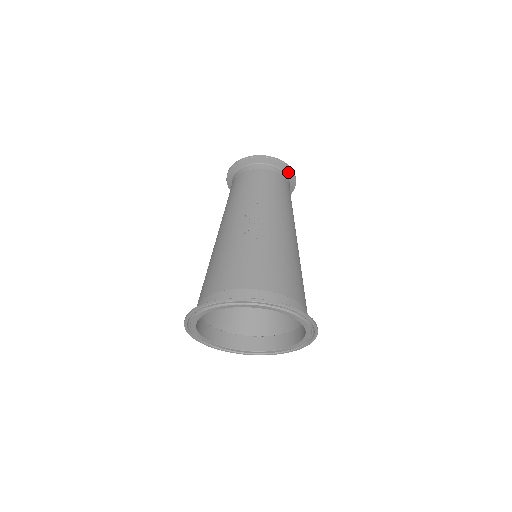
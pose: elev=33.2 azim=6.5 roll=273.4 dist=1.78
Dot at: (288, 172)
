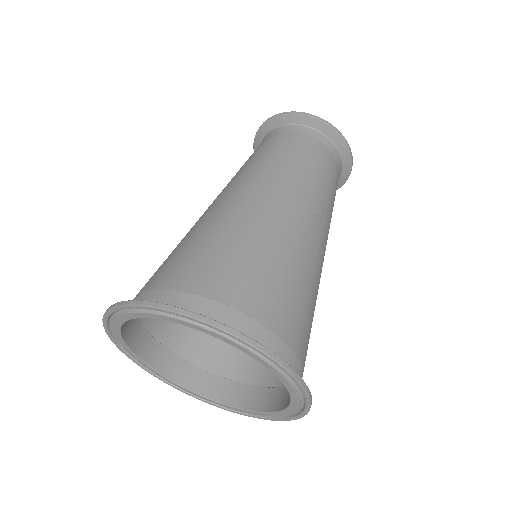
Dot at: (340, 181)
